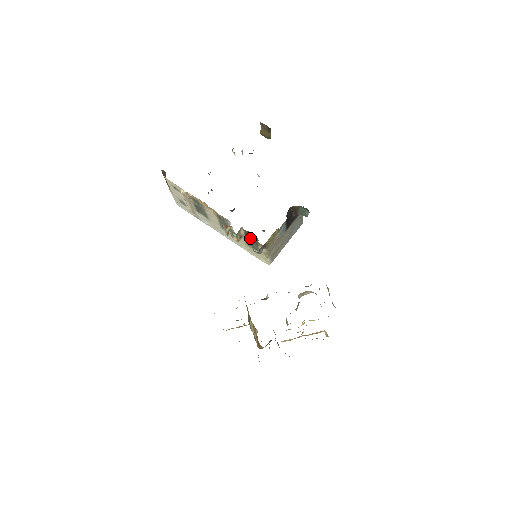
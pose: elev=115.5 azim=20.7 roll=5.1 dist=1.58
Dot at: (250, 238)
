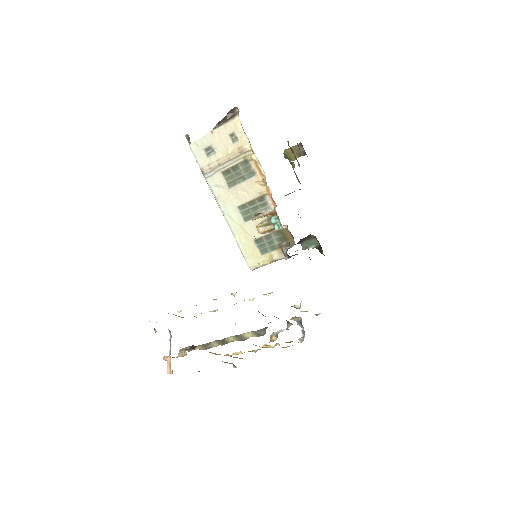
Dot at: (277, 238)
